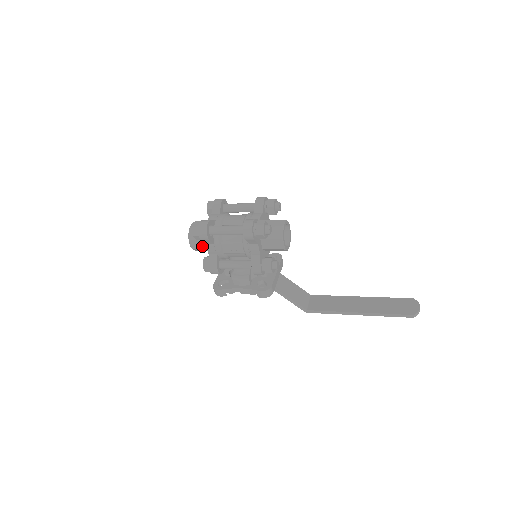
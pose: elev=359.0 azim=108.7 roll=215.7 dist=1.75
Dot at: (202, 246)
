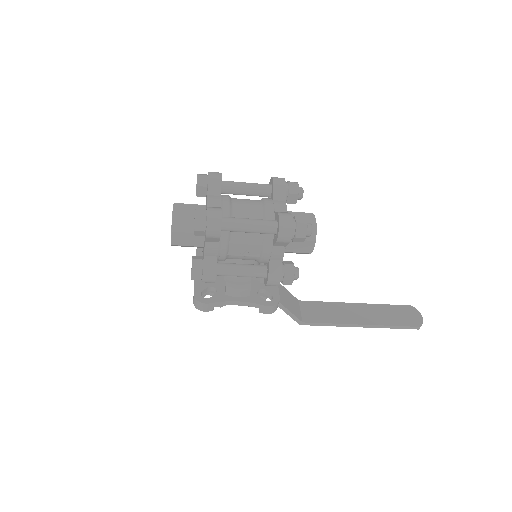
Dot at: (191, 242)
